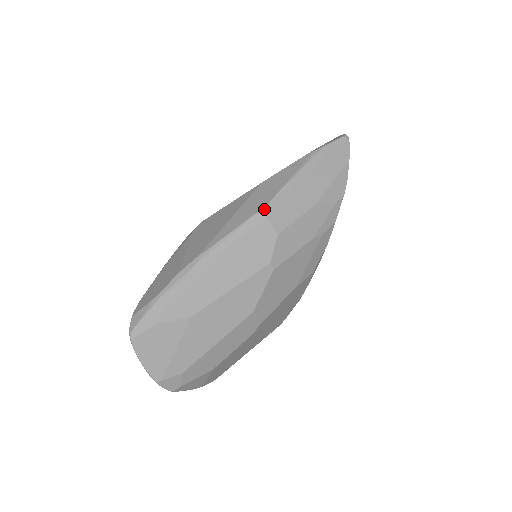
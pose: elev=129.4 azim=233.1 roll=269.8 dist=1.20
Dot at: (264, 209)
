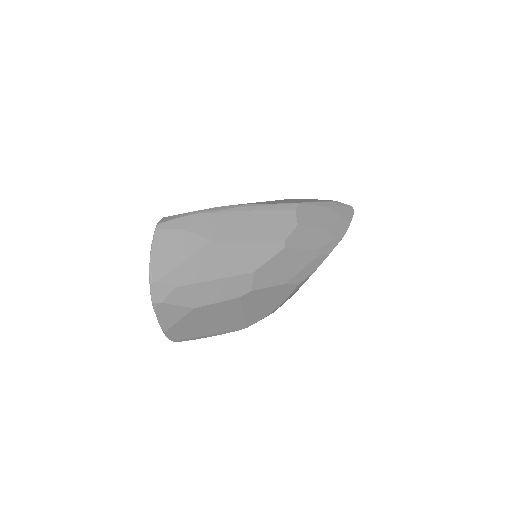
Dot at: (295, 204)
